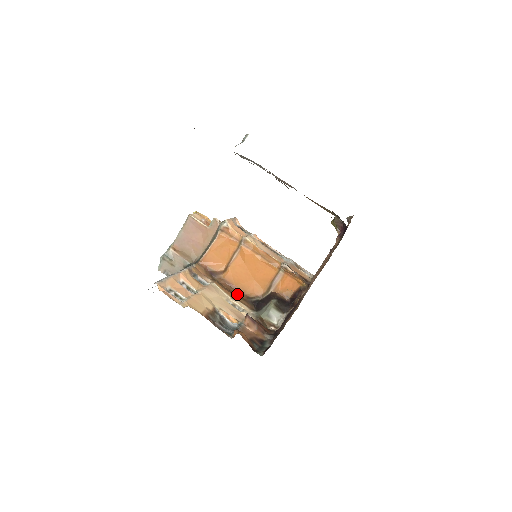
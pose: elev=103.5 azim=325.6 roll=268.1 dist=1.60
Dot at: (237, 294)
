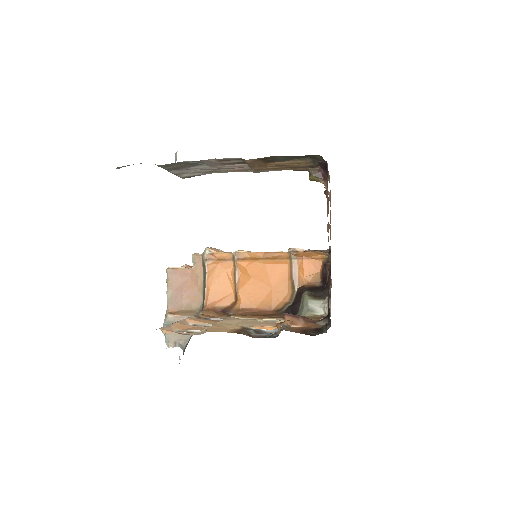
Dot at: (264, 315)
